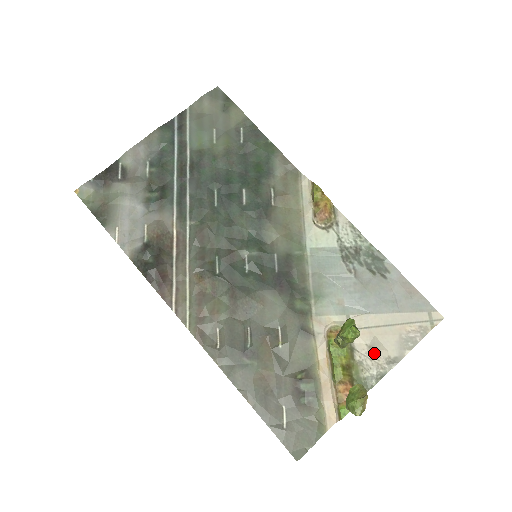
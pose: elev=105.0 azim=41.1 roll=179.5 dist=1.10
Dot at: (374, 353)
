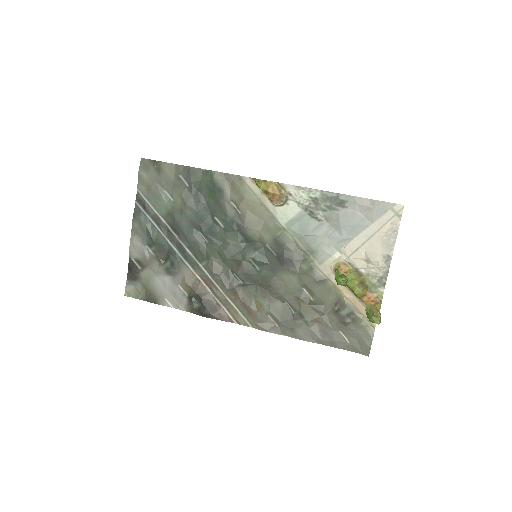
Dot at: (372, 263)
